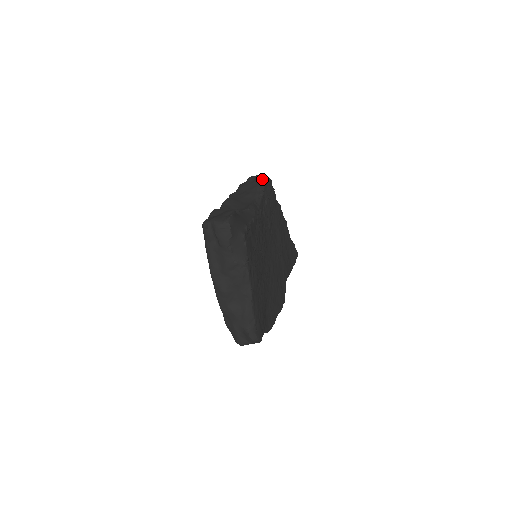
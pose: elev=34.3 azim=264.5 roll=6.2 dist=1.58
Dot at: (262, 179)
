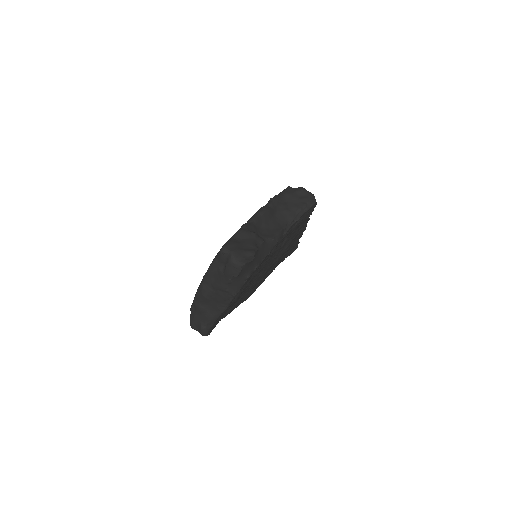
Dot at: (309, 203)
